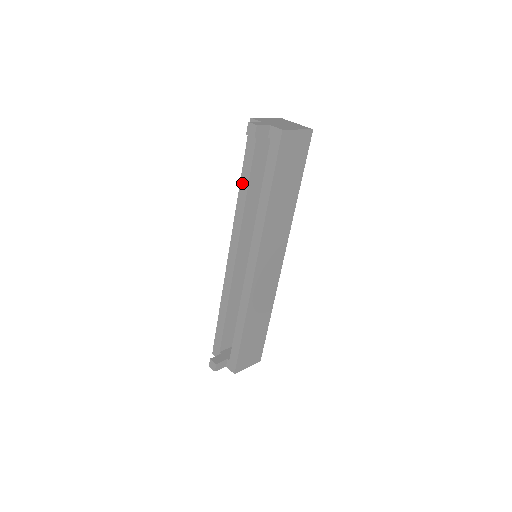
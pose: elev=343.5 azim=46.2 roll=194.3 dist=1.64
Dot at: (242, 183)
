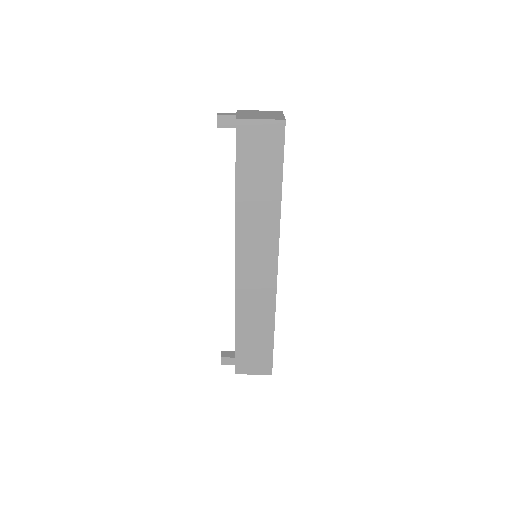
Dot at: occluded
